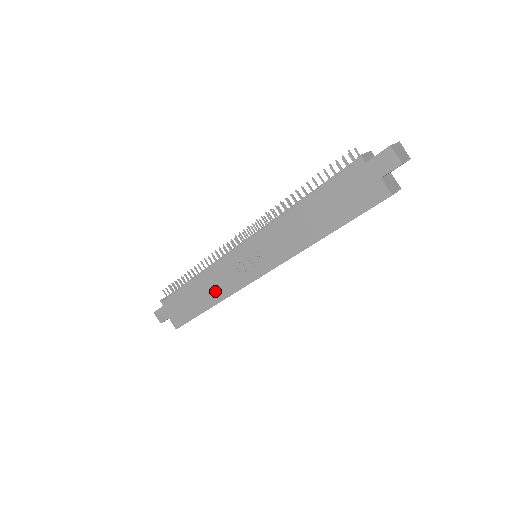
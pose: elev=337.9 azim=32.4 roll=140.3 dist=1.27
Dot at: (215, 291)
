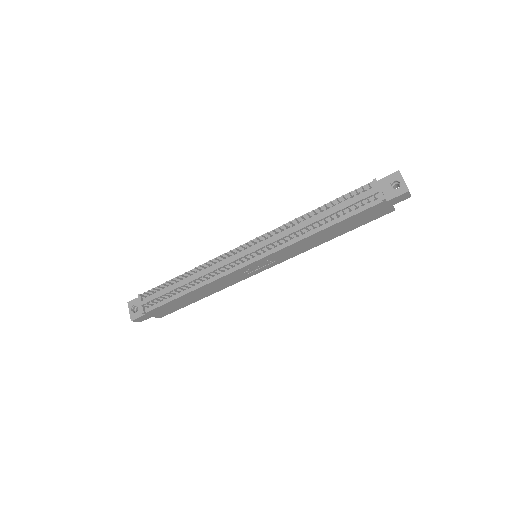
Dot at: (215, 289)
